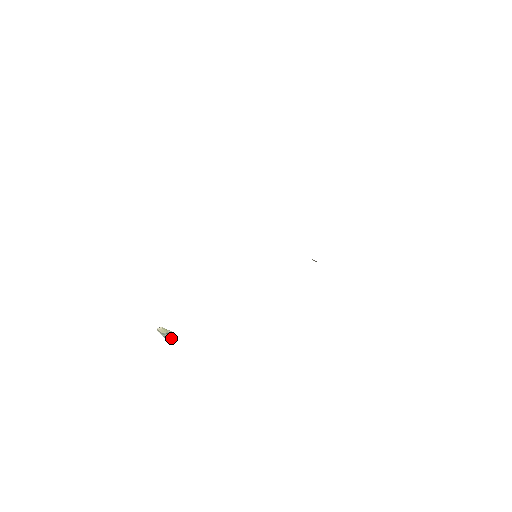
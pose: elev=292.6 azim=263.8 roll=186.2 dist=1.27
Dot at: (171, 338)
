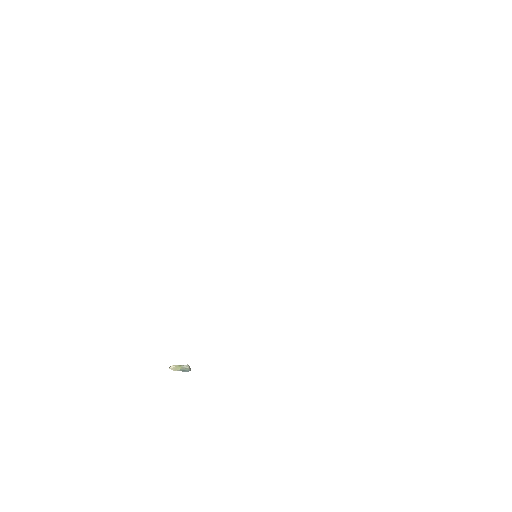
Dot at: (189, 370)
